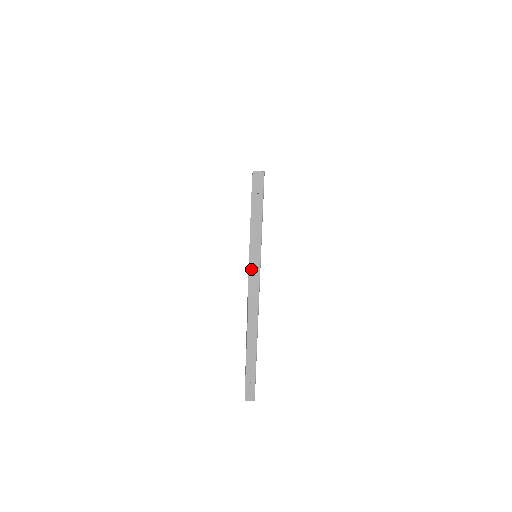
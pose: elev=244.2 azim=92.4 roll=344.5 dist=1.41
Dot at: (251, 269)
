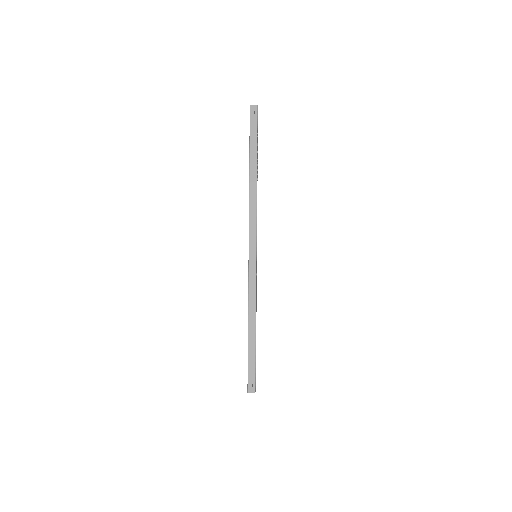
Dot at: occluded
